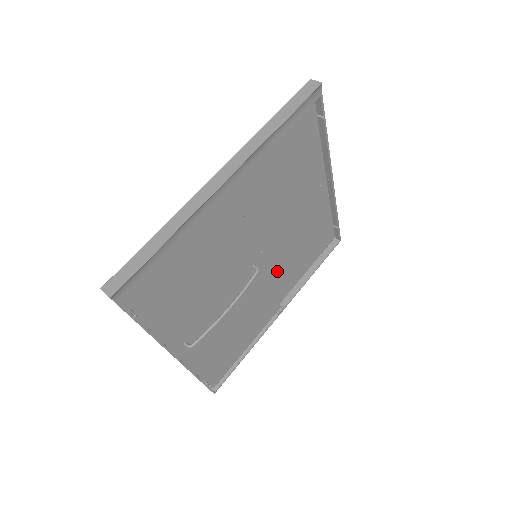
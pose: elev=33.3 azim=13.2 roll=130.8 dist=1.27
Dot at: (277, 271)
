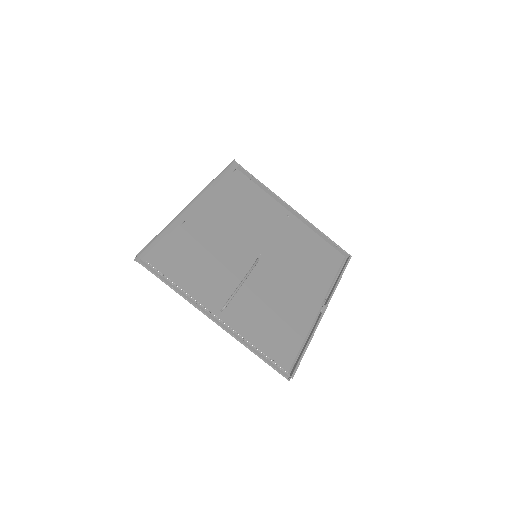
Dot at: (292, 274)
